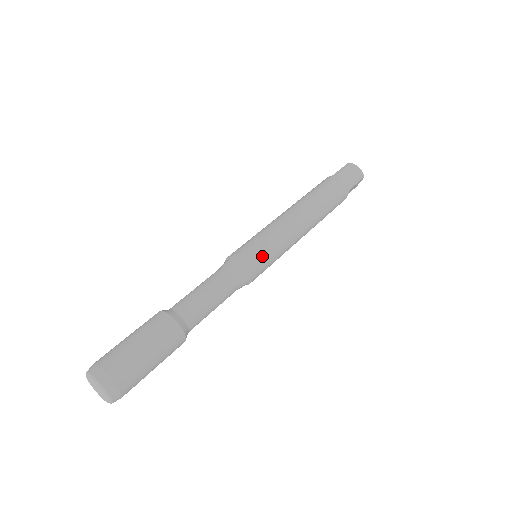
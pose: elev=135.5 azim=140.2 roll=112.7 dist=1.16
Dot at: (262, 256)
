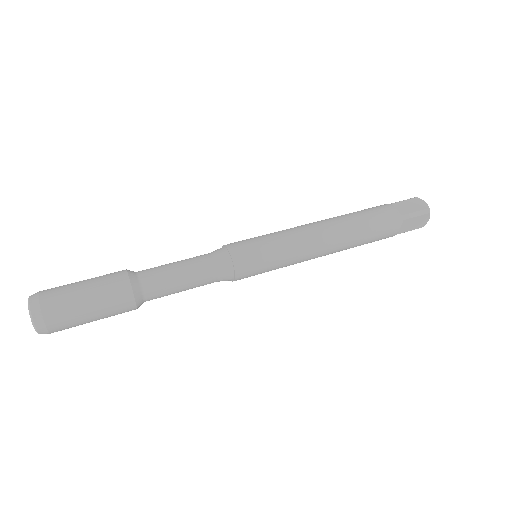
Dot at: (254, 250)
